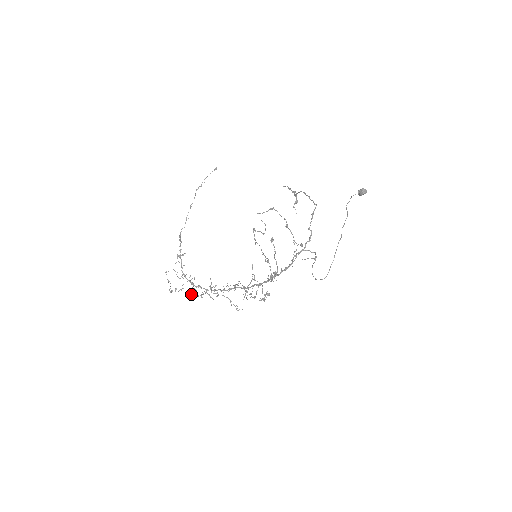
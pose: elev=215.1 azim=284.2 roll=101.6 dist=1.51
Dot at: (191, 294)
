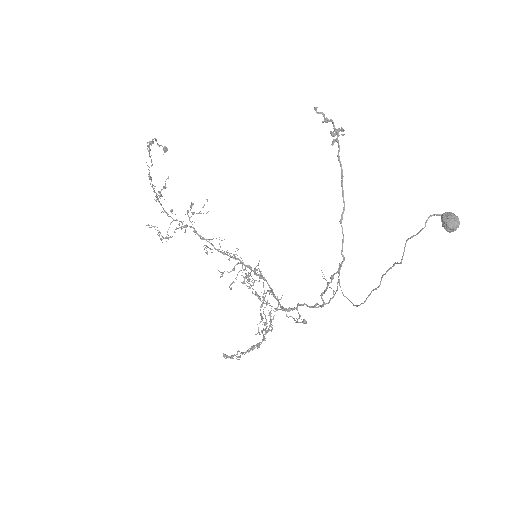
Dot at: (191, 206)
